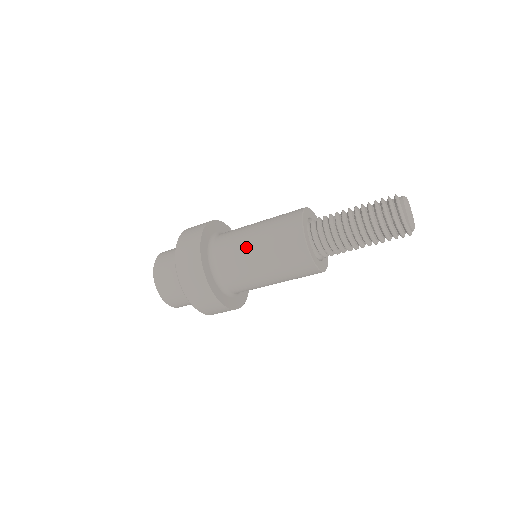
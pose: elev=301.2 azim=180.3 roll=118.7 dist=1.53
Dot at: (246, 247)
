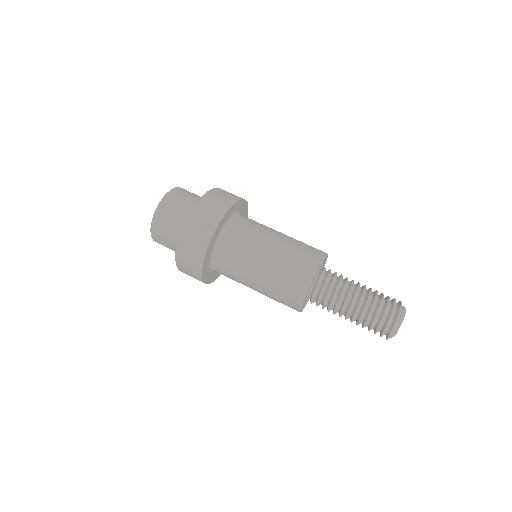
Dot at: (269, 233)
